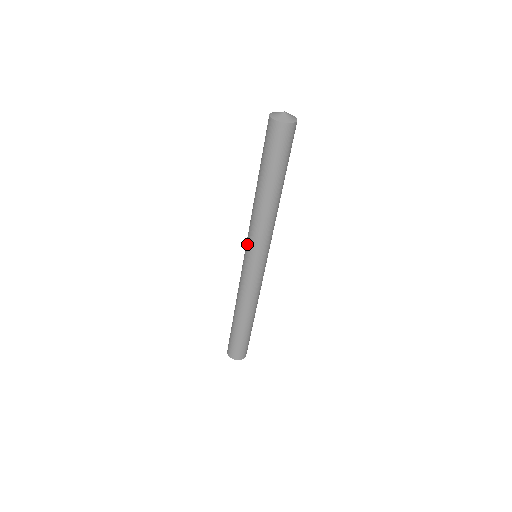
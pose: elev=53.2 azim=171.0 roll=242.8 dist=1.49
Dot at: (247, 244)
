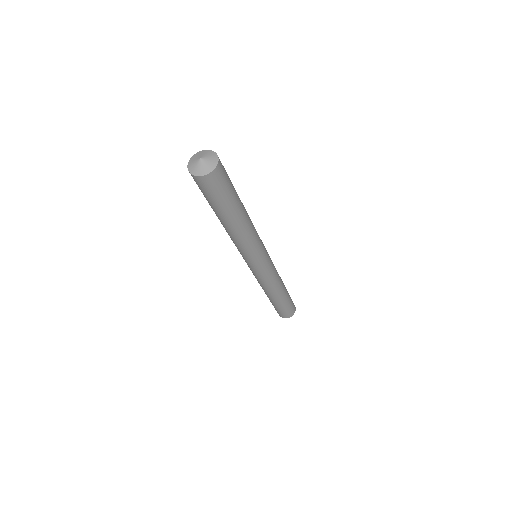
Dot at: occluded
